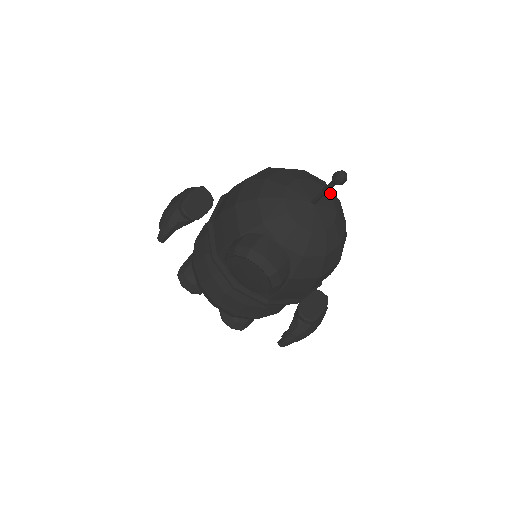
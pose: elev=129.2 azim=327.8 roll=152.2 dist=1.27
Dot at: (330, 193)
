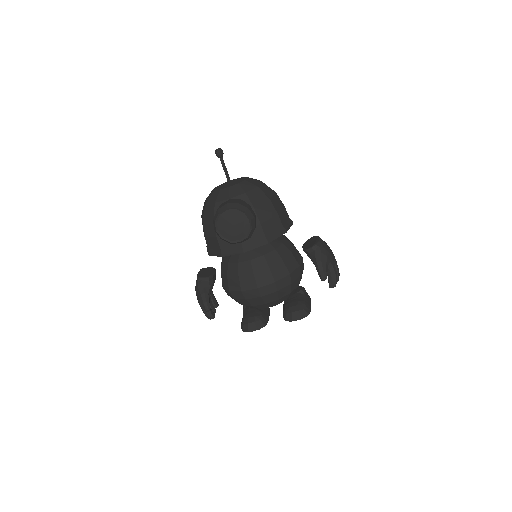
Dot at: occluded
